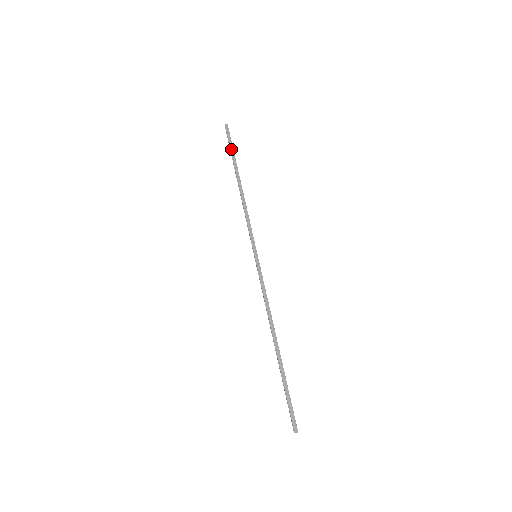
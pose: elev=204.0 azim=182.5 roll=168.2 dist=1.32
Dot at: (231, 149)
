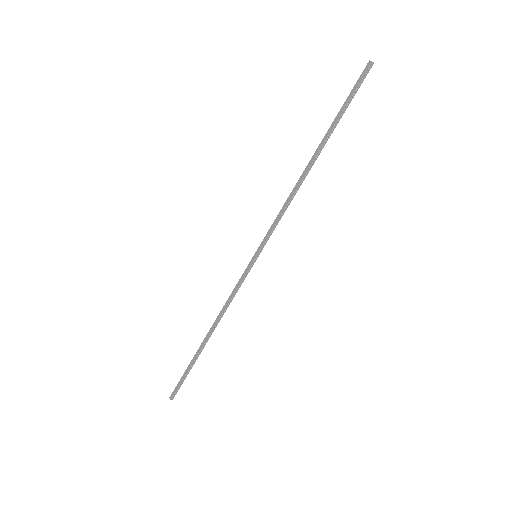
Dot at: (342, 107)
